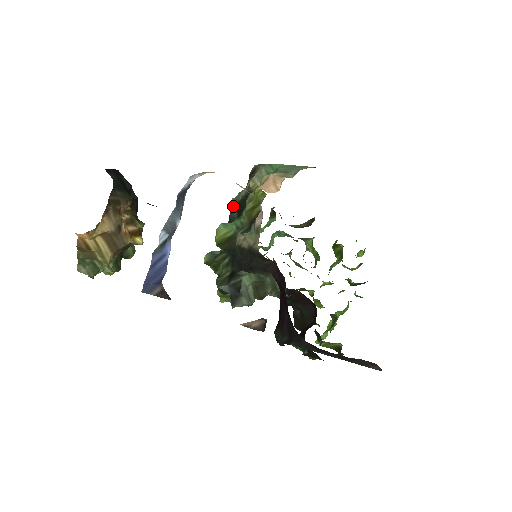
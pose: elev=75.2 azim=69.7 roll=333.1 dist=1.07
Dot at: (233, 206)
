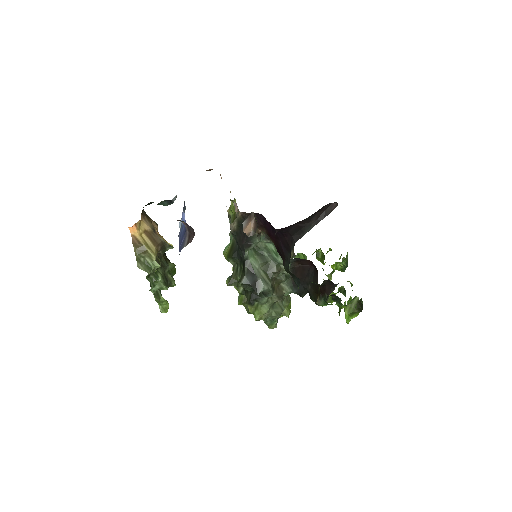
Dot at: occluded
